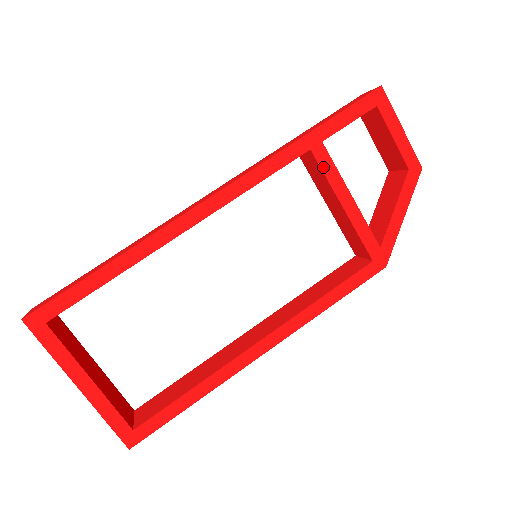
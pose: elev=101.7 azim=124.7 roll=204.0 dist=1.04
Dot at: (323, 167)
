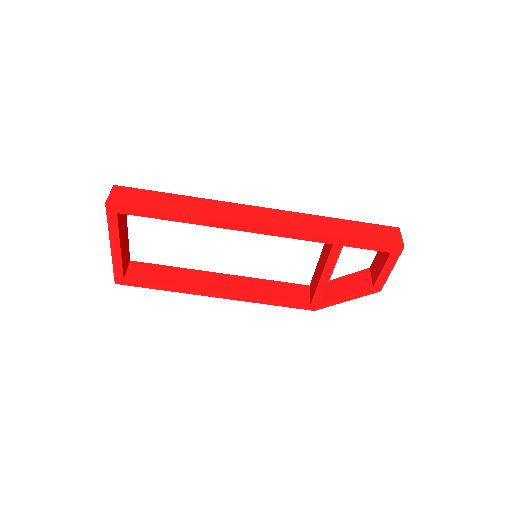
Dot at: (331, 255)
